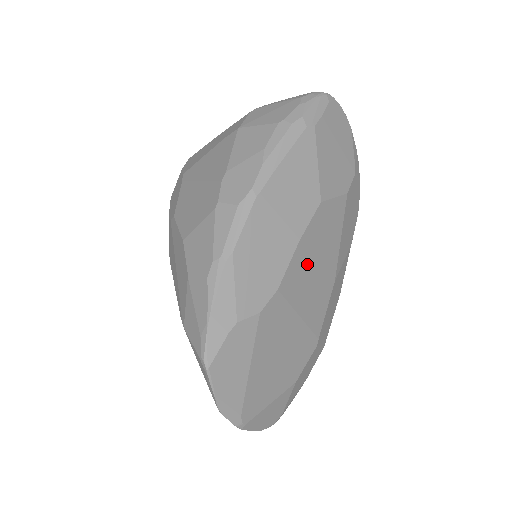
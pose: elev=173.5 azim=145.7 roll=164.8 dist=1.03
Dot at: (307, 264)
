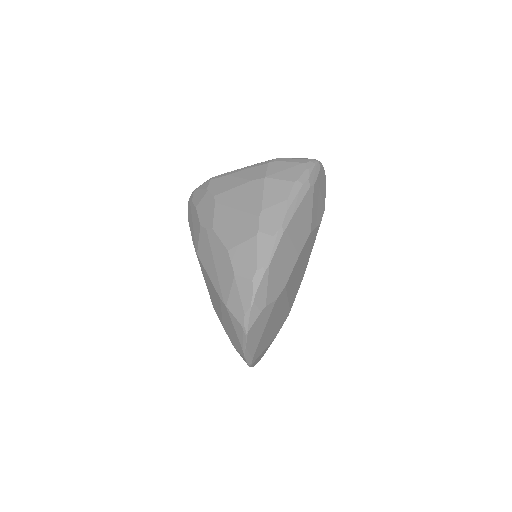
Dot at: (298, 269)
